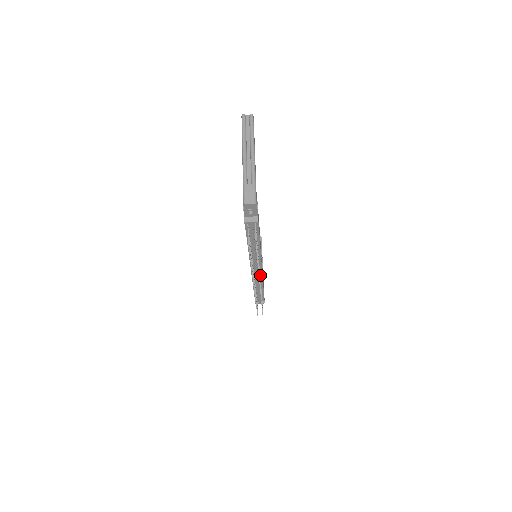
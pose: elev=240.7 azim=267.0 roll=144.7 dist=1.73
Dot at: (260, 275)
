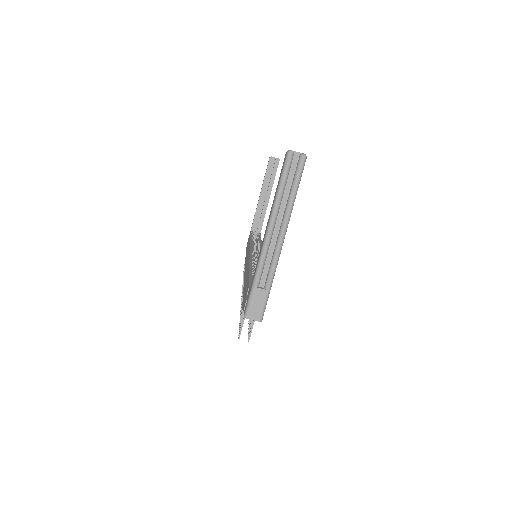
Dot at: occluded
